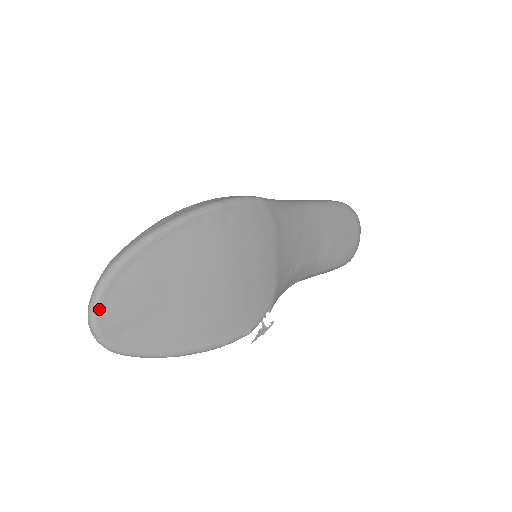
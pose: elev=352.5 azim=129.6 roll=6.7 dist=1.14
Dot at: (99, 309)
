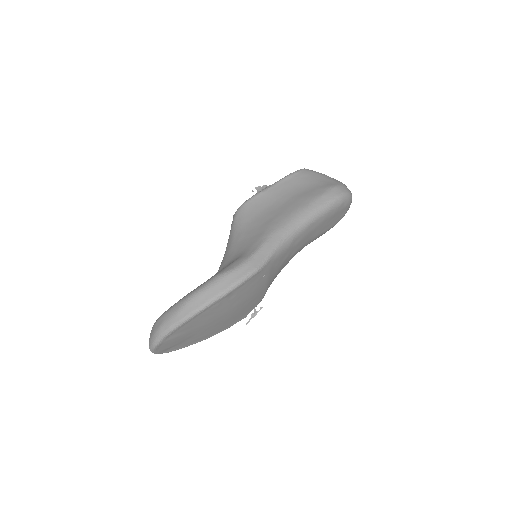
Dot at: (156, 350)
